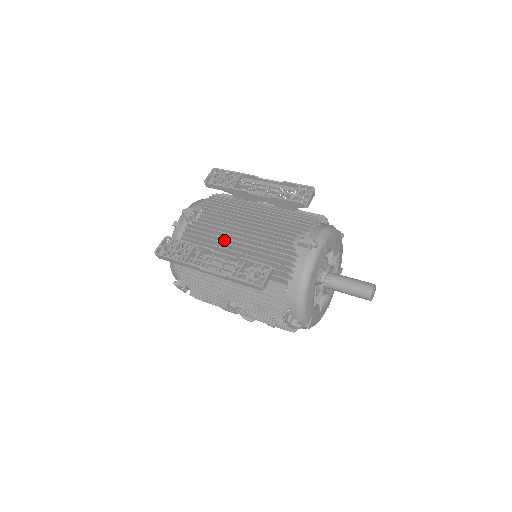
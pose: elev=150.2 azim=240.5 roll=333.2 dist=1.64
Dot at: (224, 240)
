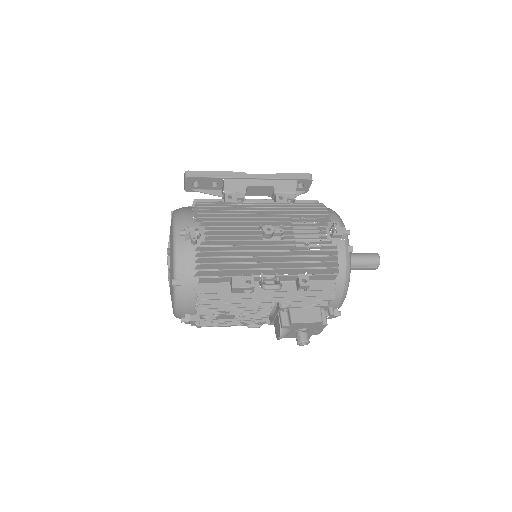
Dot at: occluded
